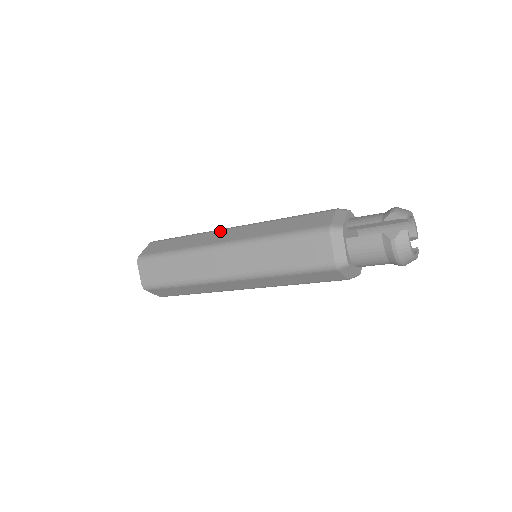
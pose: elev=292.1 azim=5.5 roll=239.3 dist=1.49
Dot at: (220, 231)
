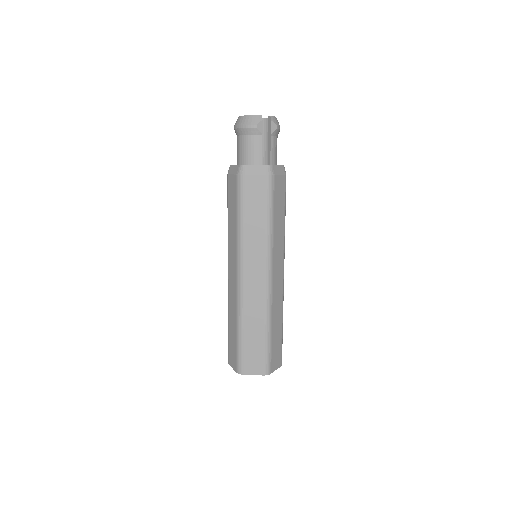
Dot at: occluded
